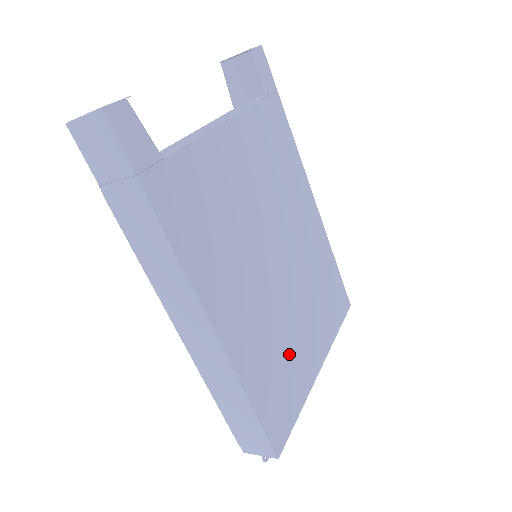
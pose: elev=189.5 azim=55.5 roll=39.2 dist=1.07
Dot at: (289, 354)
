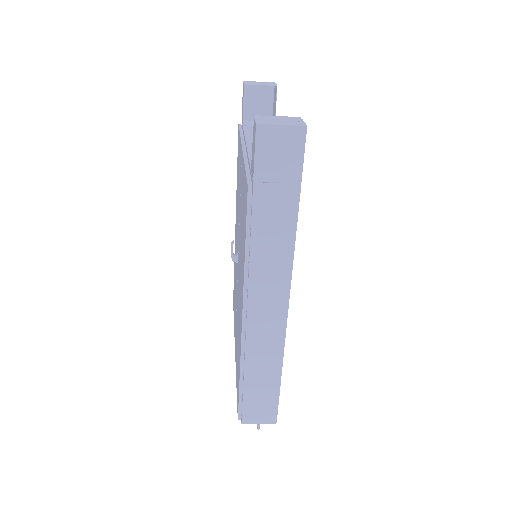
Dot at: occluded
